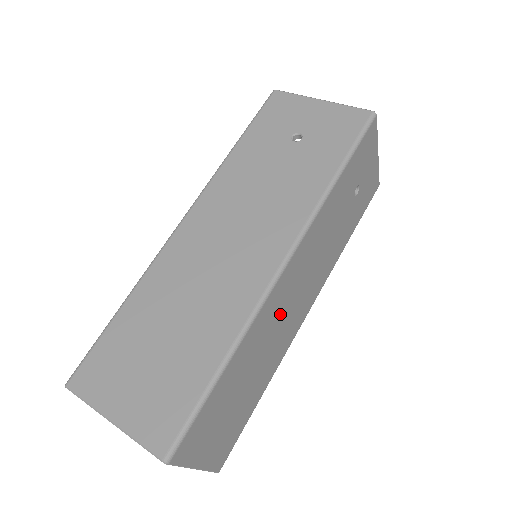
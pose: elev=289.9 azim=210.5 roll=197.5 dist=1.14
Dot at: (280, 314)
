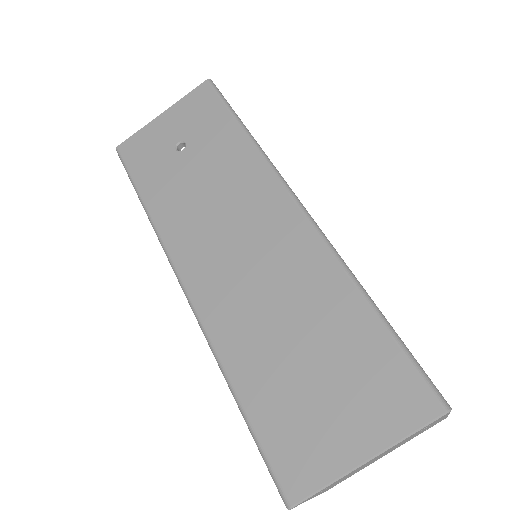
Dot at: occluded
